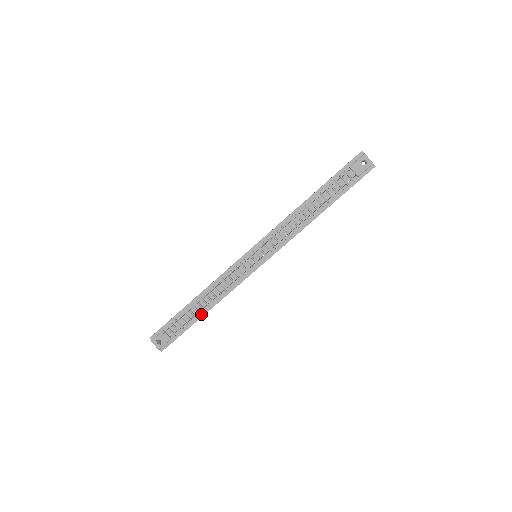
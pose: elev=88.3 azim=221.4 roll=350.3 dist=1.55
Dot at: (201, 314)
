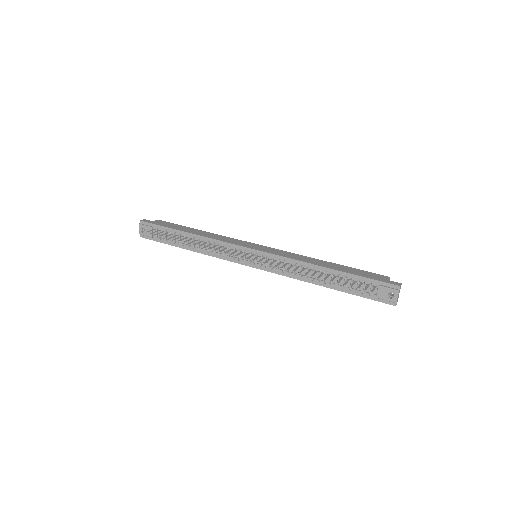
Dot at: (185, 246)
